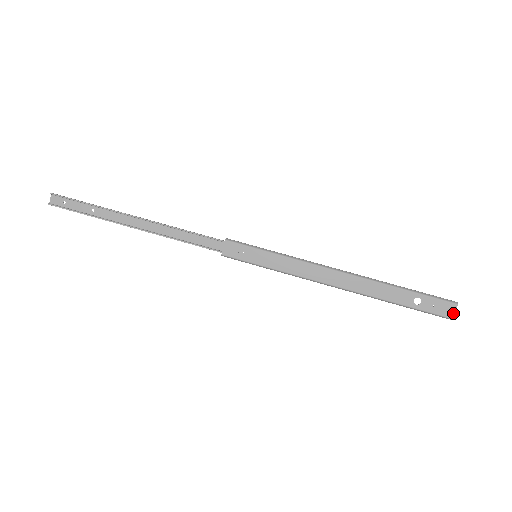
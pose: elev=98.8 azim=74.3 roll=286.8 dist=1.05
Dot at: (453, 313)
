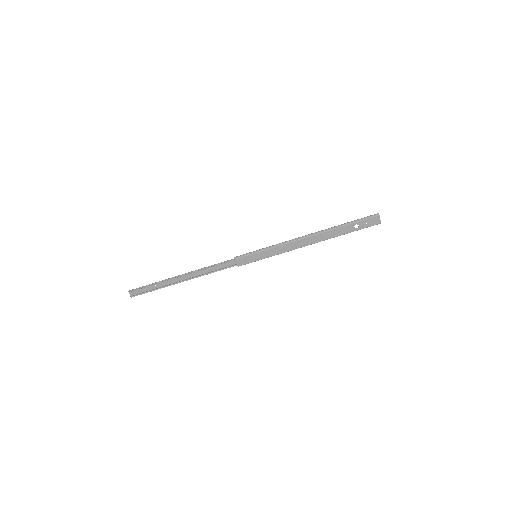
Dot at: (379, 220)
